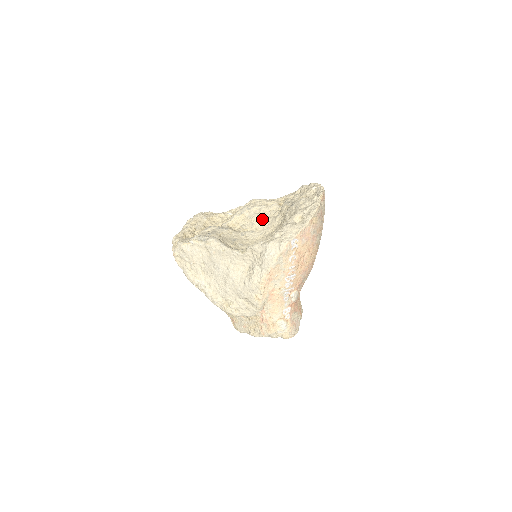
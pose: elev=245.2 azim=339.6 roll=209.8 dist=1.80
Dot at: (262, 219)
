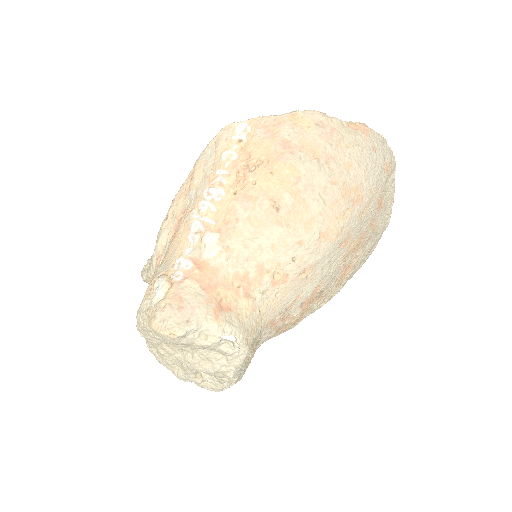
Dot at: occluded
